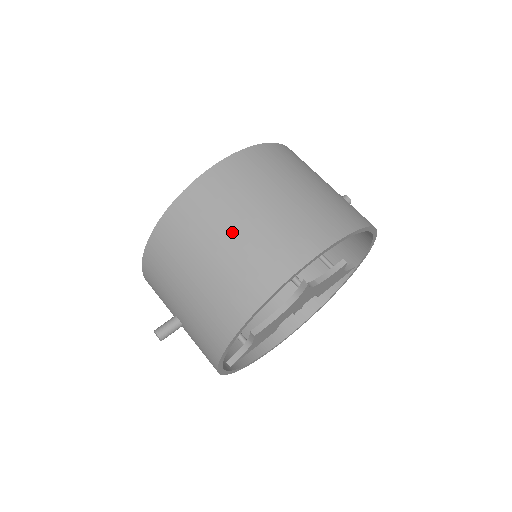
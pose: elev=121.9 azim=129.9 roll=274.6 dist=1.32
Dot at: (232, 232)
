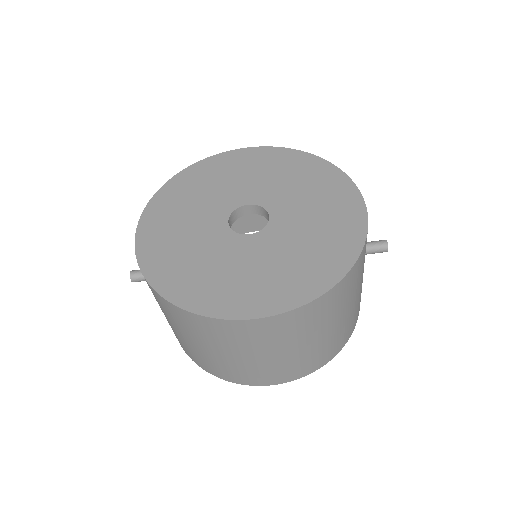
Dot at: (219, 353)
